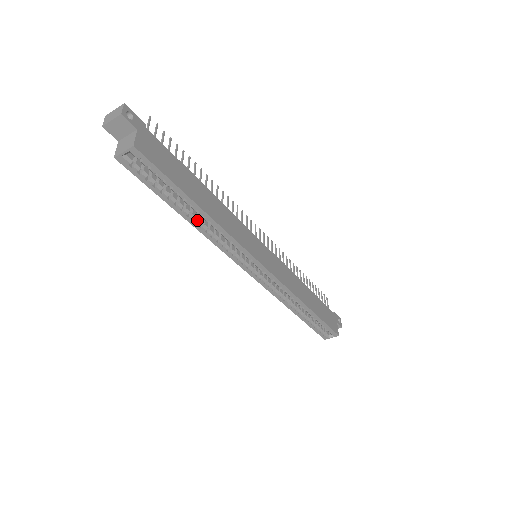
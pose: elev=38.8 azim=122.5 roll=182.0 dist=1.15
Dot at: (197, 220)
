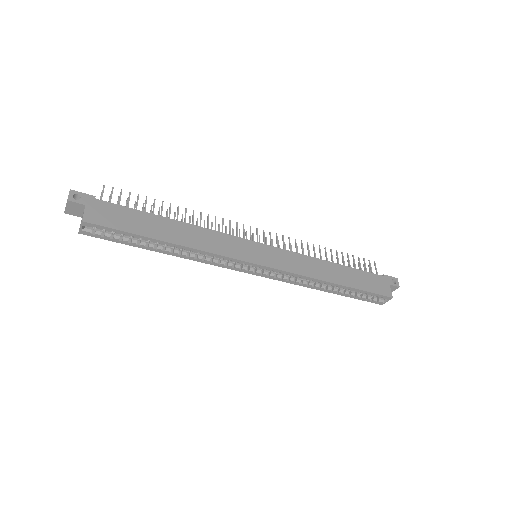
Dot at: (174, 251)
